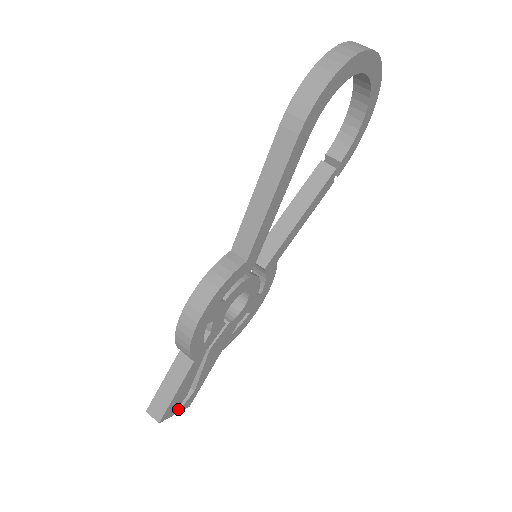
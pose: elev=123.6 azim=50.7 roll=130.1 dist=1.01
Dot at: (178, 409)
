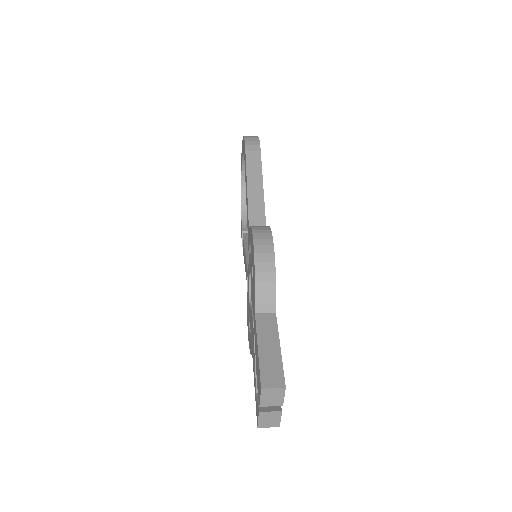
Dot at: (279, 408)
